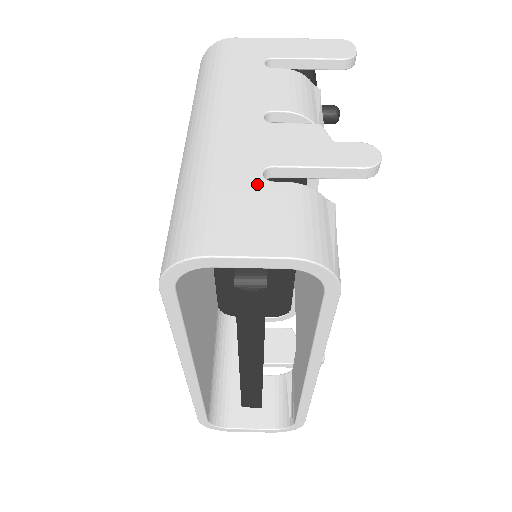
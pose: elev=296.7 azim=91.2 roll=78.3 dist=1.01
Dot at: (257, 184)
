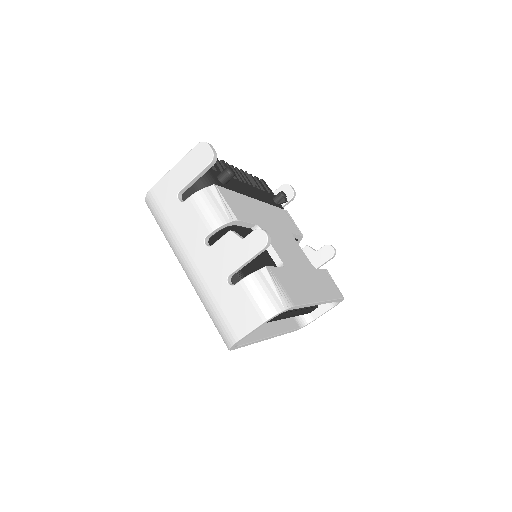
Dot at: (230, 291)
